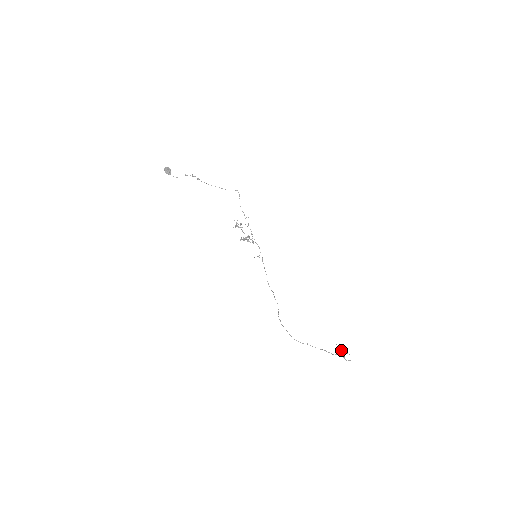
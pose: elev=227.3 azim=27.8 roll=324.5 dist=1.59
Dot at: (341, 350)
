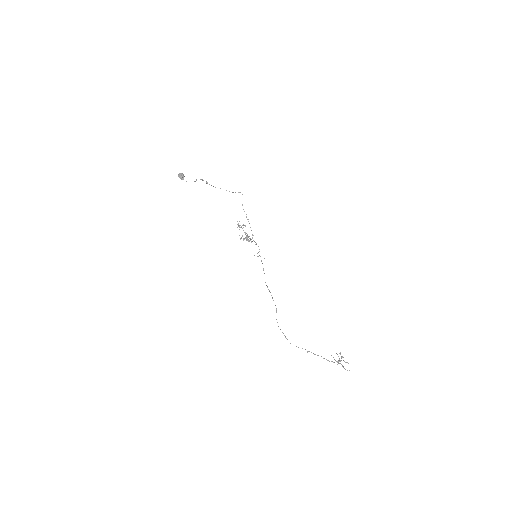
Dot at: occluded
